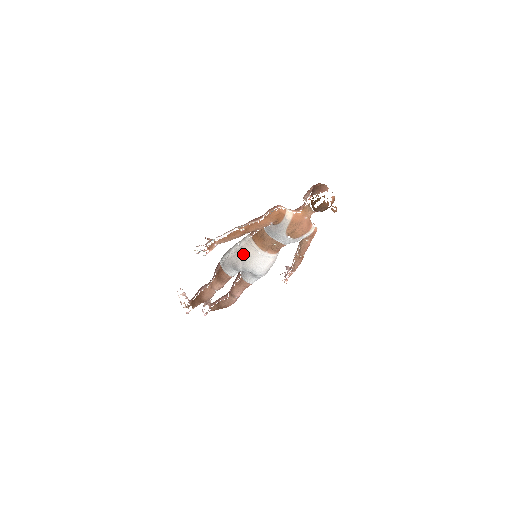
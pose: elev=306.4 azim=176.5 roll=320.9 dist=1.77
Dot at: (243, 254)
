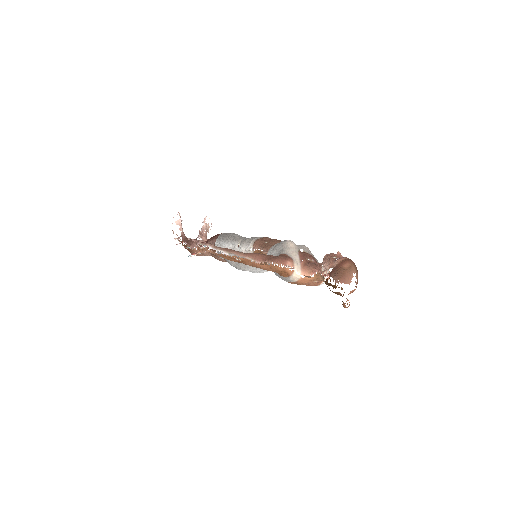
Dot at: occluded
